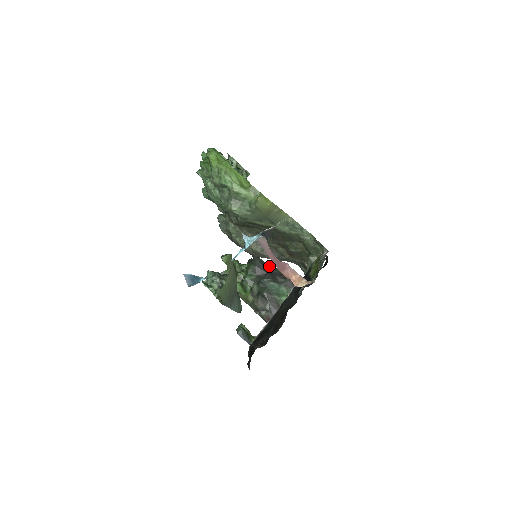
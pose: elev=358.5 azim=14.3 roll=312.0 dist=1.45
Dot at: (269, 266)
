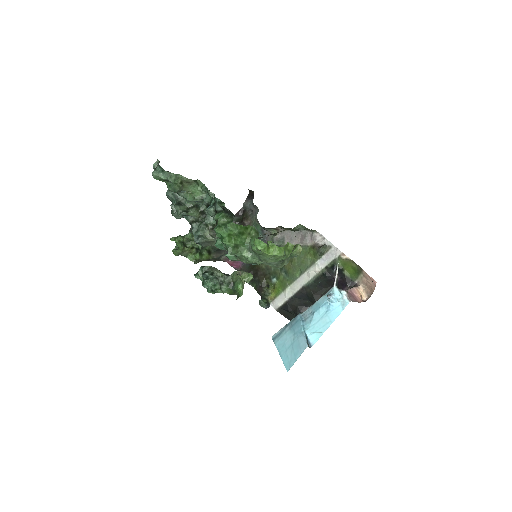
Dot at: occluded
